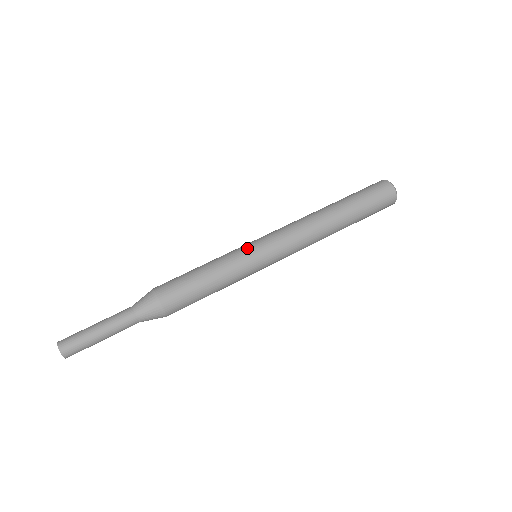
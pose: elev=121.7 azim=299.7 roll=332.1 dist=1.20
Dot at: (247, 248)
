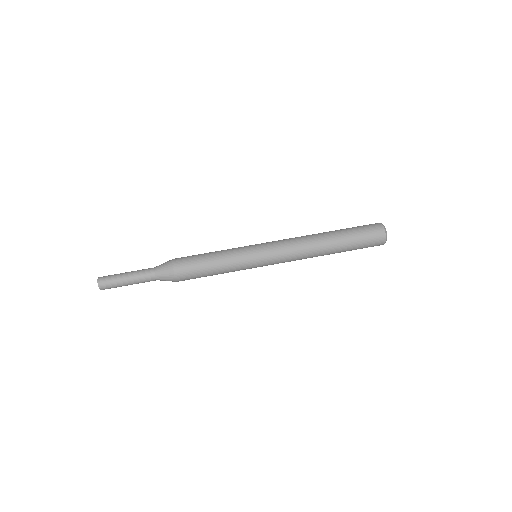
Dot at: (251, 259)
